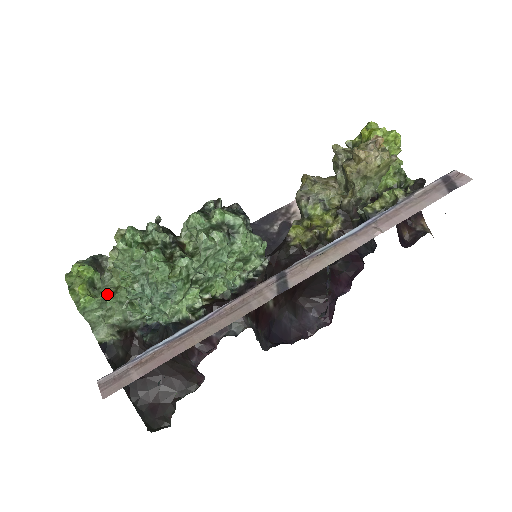
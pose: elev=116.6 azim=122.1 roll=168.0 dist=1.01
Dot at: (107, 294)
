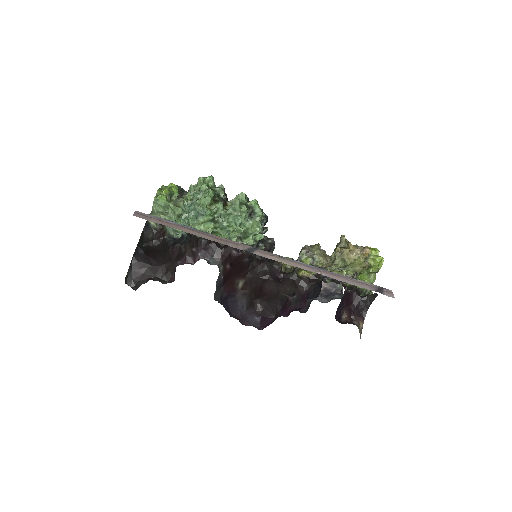
Dot at: (173, 204)
